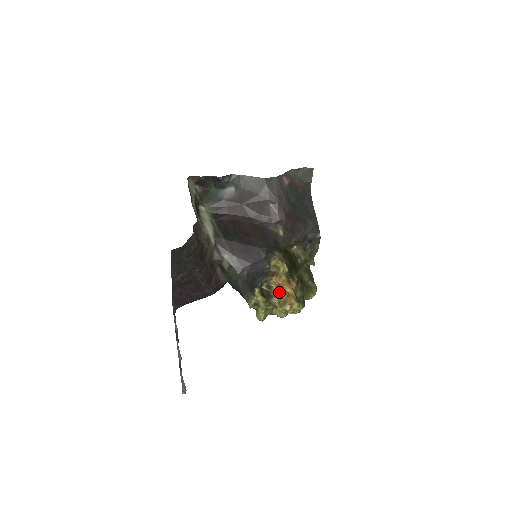
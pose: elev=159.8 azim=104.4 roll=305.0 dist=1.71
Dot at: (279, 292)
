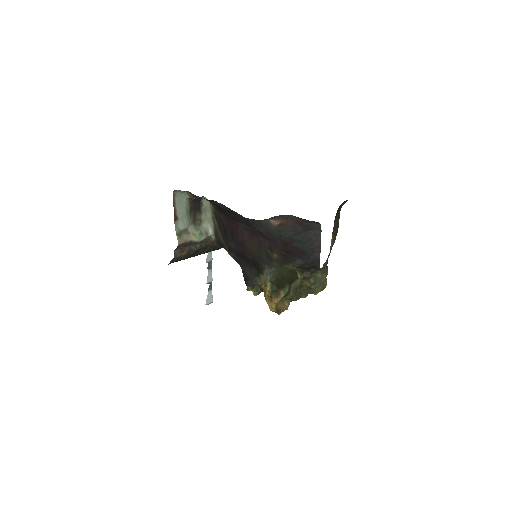
Dot at: (265, 298)
